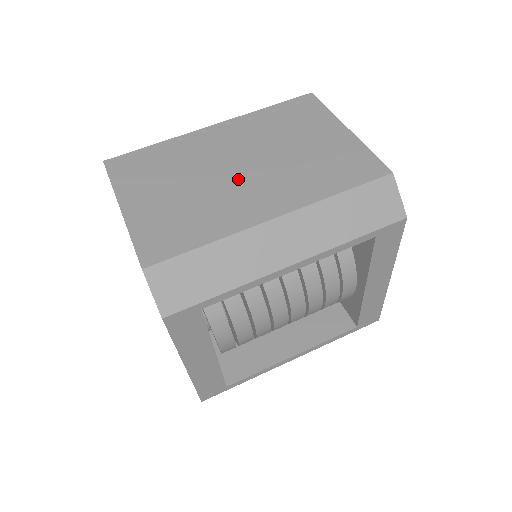
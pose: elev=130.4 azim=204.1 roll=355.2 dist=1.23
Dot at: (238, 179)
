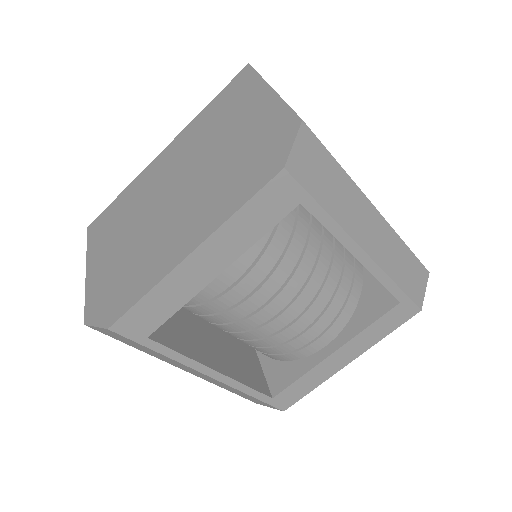
Dot at: occluded
